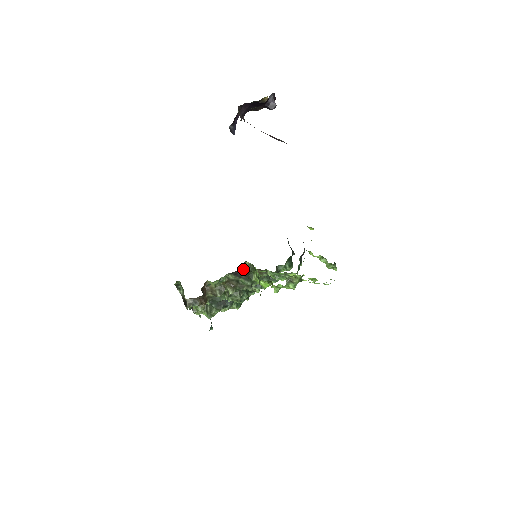
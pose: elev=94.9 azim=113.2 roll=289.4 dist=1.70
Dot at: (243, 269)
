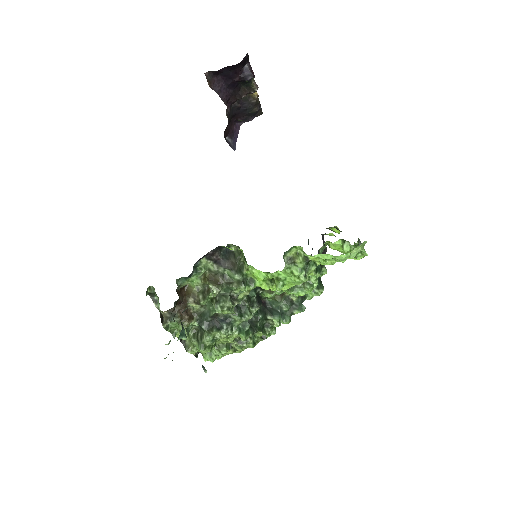
Dot at: (227, 256)
